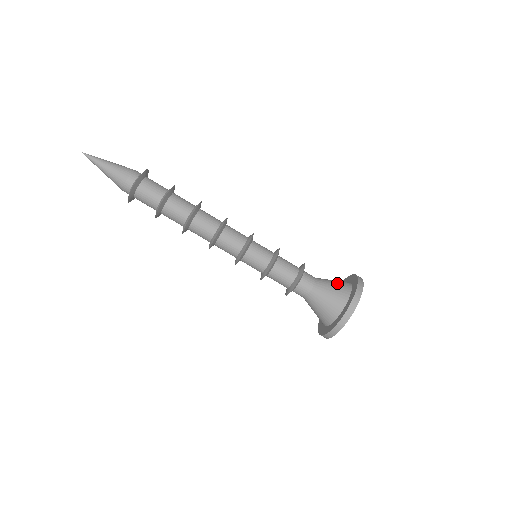
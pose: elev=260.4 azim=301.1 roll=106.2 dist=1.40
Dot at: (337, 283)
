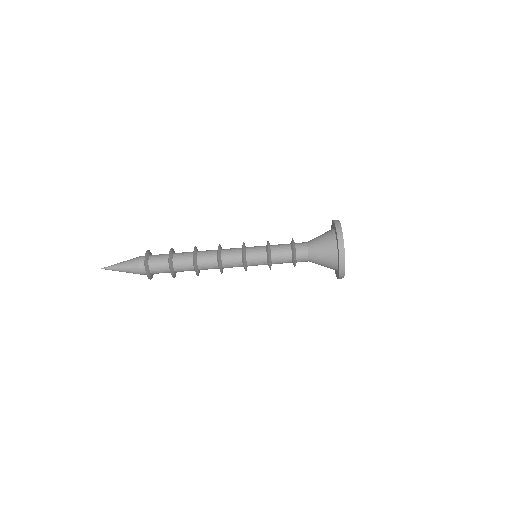
Dot at: (322, 234)
